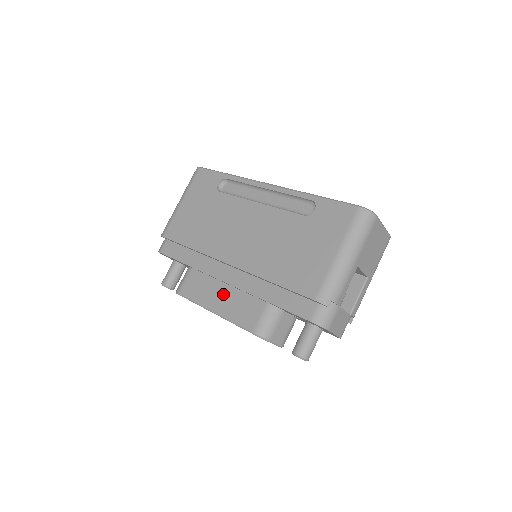
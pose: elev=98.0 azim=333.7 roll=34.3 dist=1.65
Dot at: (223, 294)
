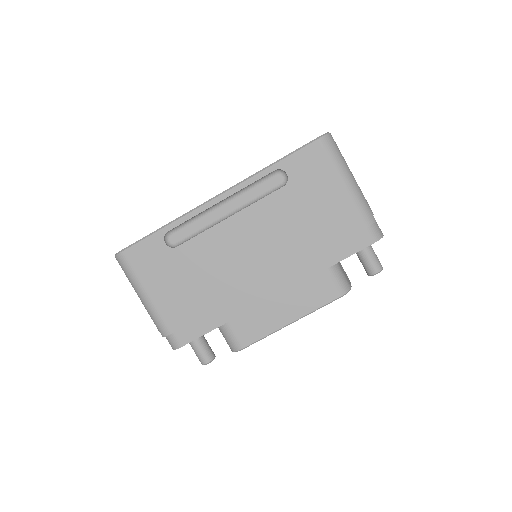
Dot at: (282, 304)
